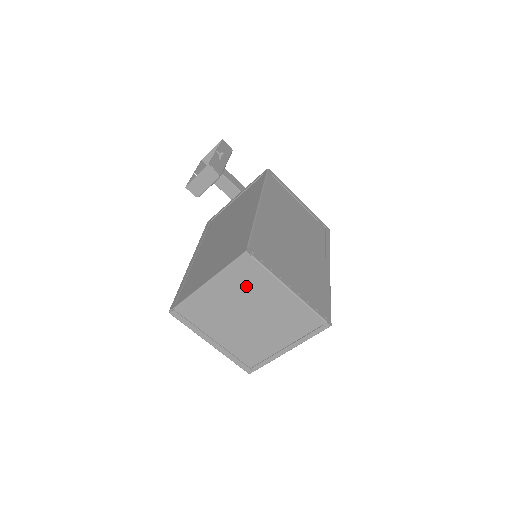
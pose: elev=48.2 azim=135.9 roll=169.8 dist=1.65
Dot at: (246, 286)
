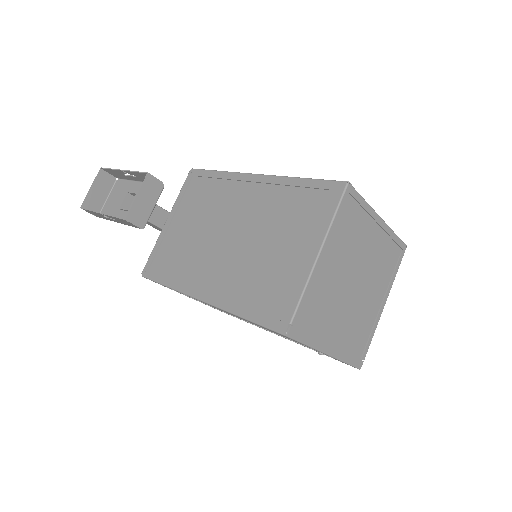
Dot at: (350, 236)
